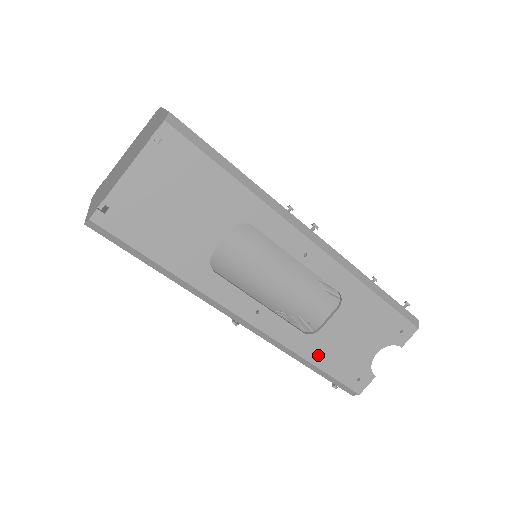
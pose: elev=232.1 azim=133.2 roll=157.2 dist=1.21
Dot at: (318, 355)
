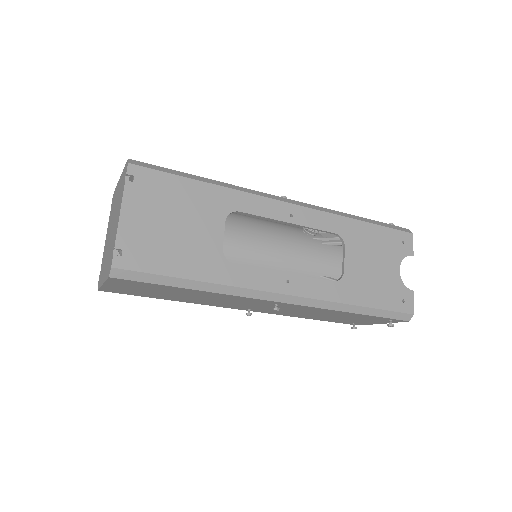
Dot at: (358, 295)
